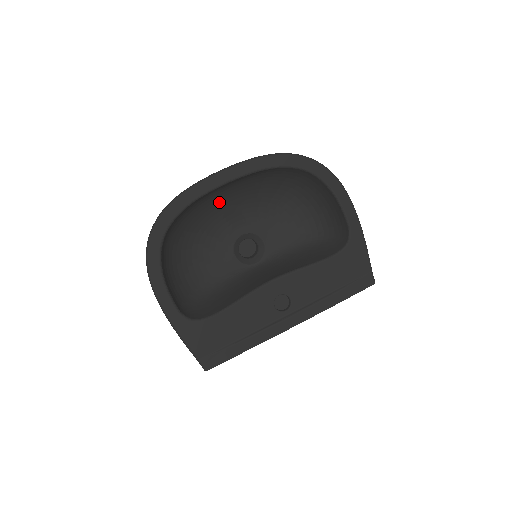
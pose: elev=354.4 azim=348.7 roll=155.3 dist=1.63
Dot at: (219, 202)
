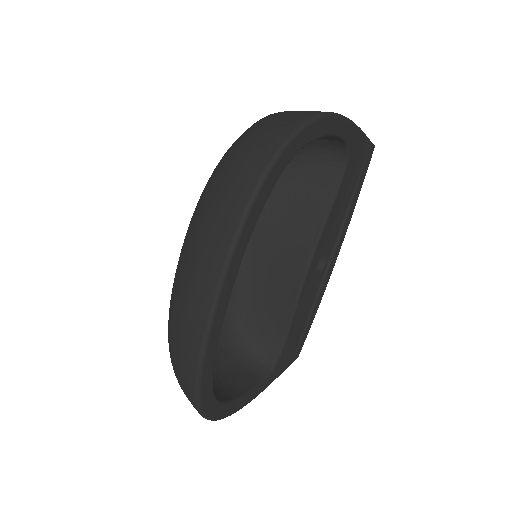
Dot at: occluded
